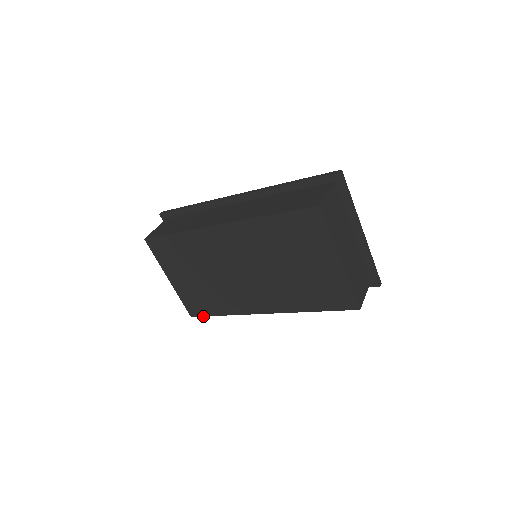
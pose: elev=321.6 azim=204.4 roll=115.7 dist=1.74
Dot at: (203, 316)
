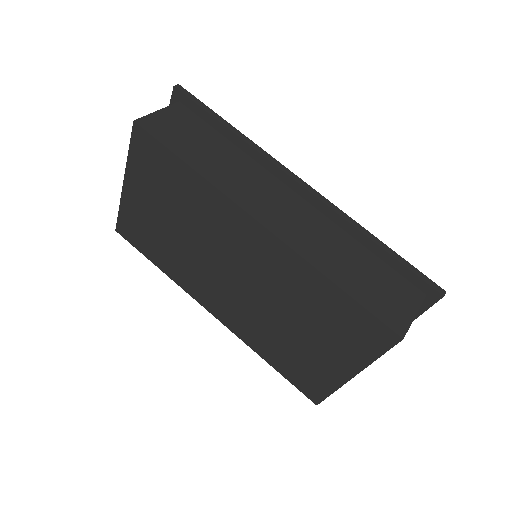
Dot at: (132, 245)
